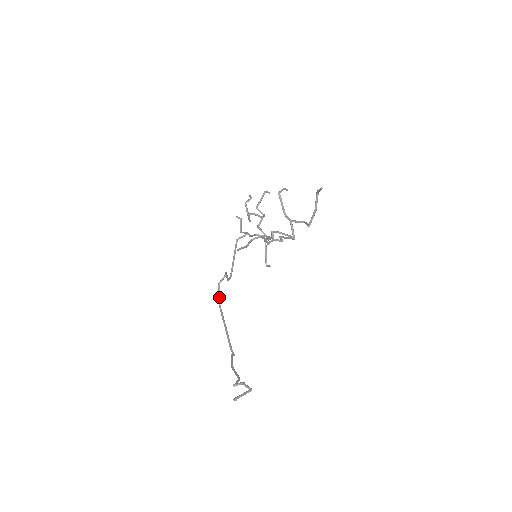
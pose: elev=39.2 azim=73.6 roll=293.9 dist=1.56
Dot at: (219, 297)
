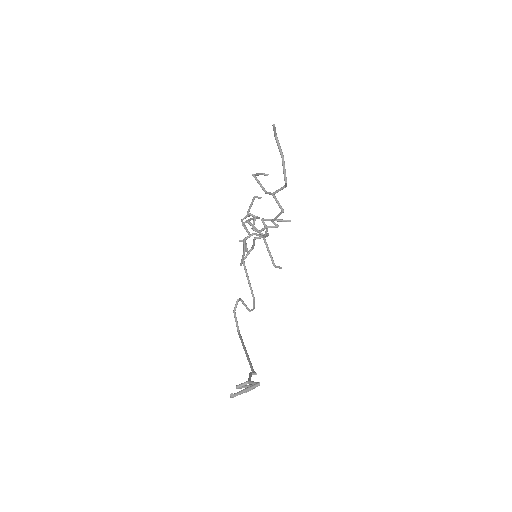
Dot at: (237, 326)
